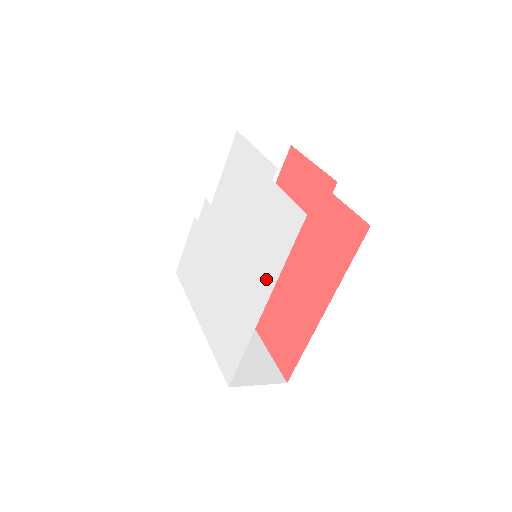
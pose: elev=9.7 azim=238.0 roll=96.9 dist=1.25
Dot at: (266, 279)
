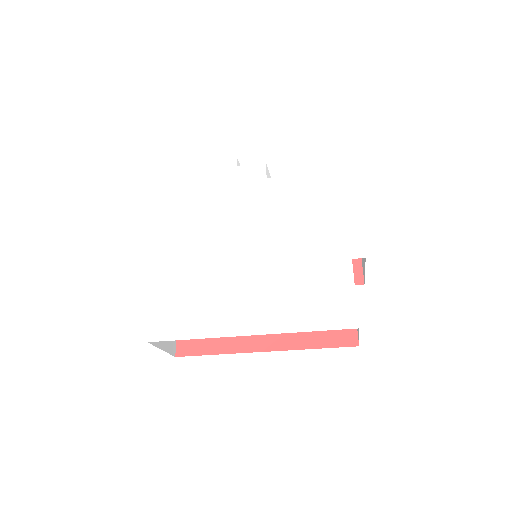
Dot at: (274, 318)
